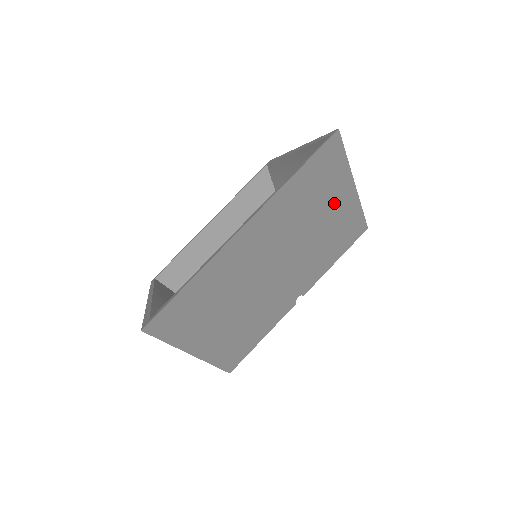
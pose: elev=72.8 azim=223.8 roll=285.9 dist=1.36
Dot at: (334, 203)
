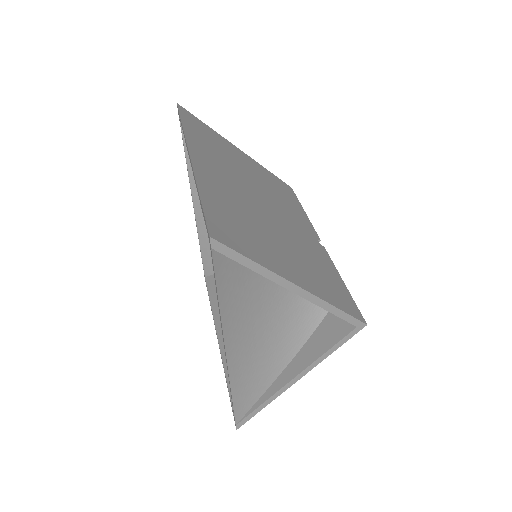
Dot at: (240, 158)
